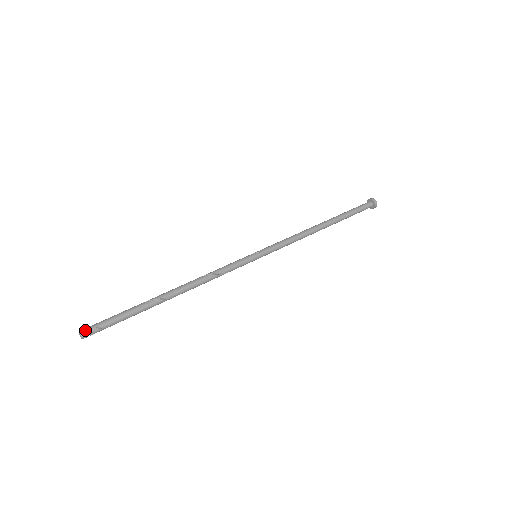
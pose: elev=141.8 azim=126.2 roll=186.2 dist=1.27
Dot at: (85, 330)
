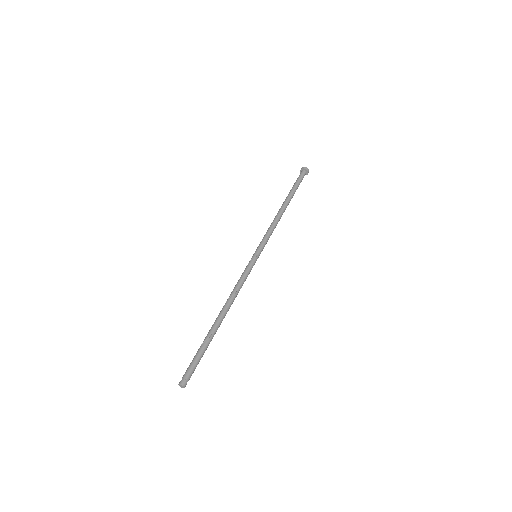
Dot at: occluded
